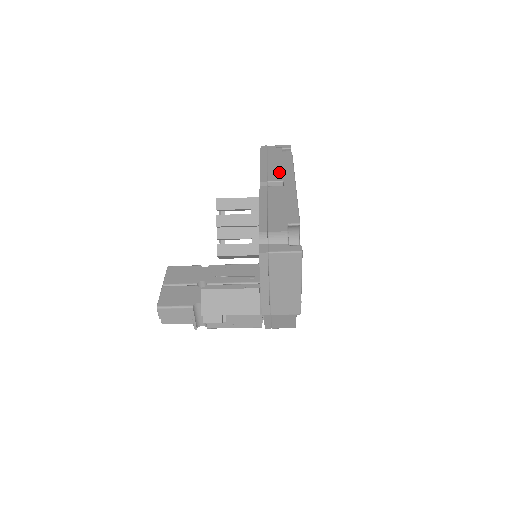
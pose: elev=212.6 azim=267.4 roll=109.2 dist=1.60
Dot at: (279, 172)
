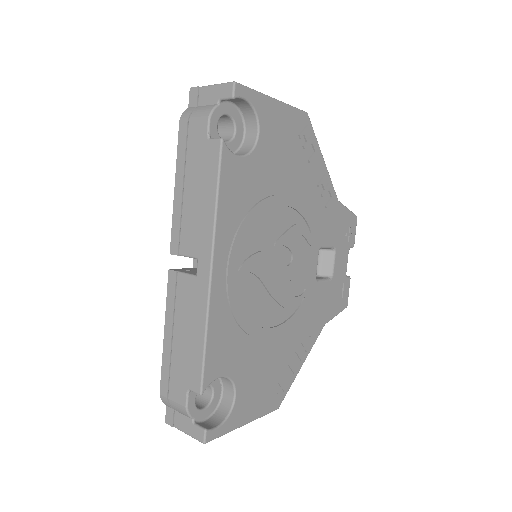
Dot at: (194, 226)
